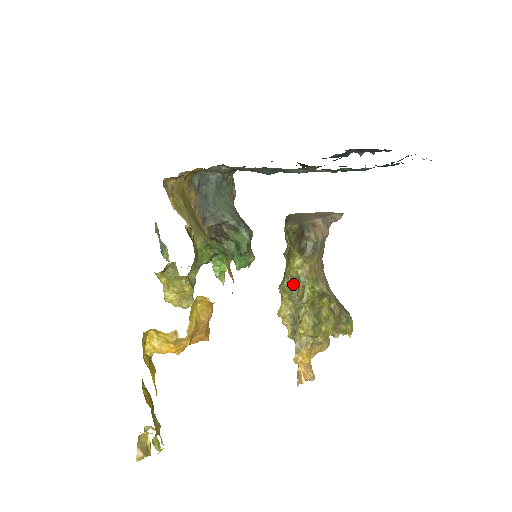
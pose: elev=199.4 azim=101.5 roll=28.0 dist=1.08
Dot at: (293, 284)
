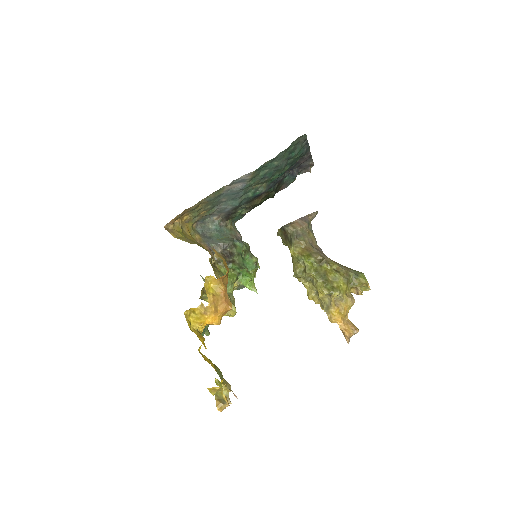
Dot at: (299, 267)
